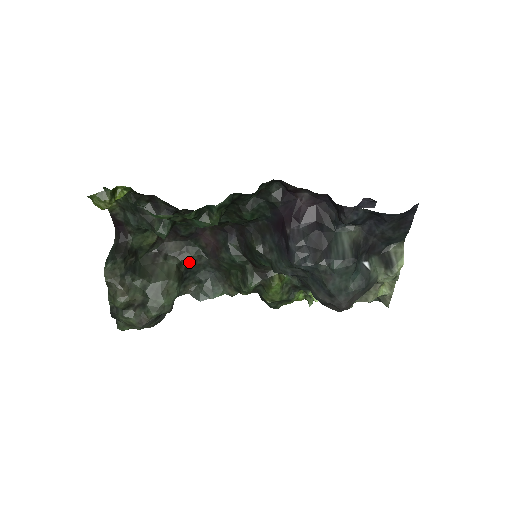
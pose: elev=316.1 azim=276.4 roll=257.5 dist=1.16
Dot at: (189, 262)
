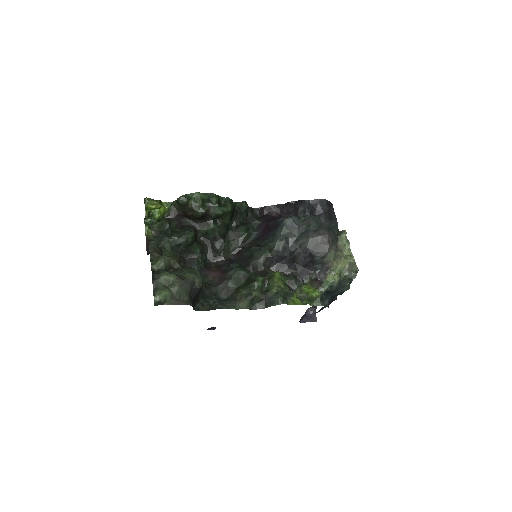
Dot at: (203, 286)
